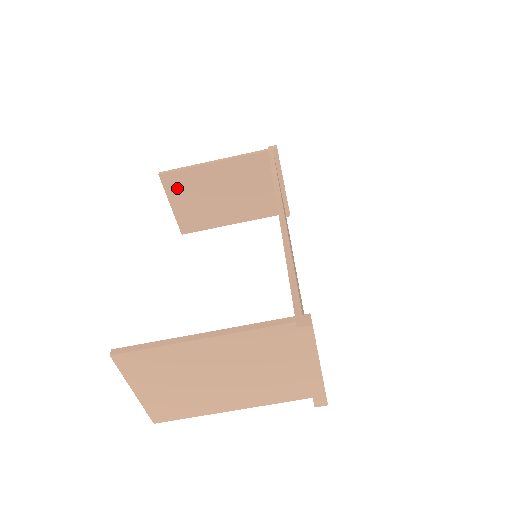
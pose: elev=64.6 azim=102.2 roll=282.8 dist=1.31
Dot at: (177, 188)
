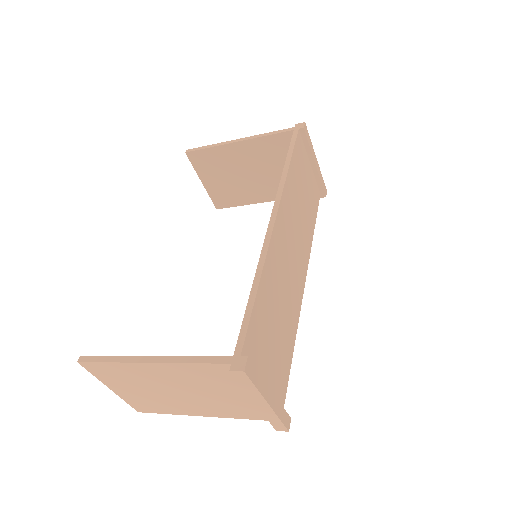
Dot at: (205, 166)
